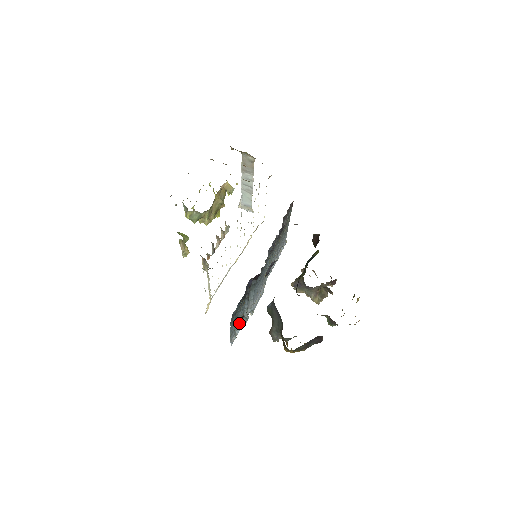
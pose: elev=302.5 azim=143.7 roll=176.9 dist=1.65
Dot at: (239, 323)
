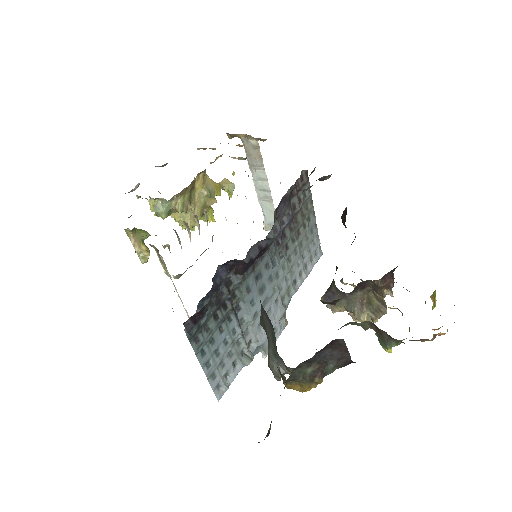
Dot at: (188, 330)
